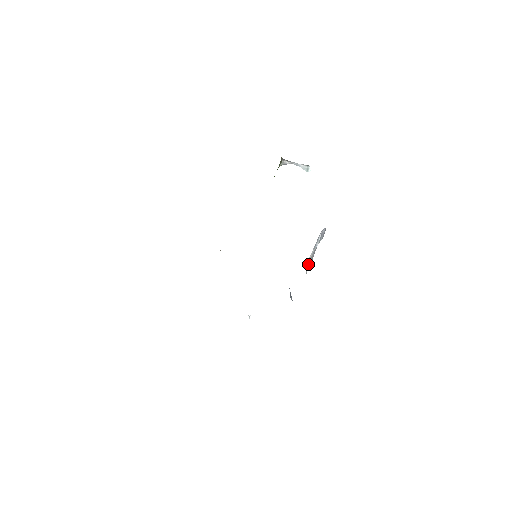
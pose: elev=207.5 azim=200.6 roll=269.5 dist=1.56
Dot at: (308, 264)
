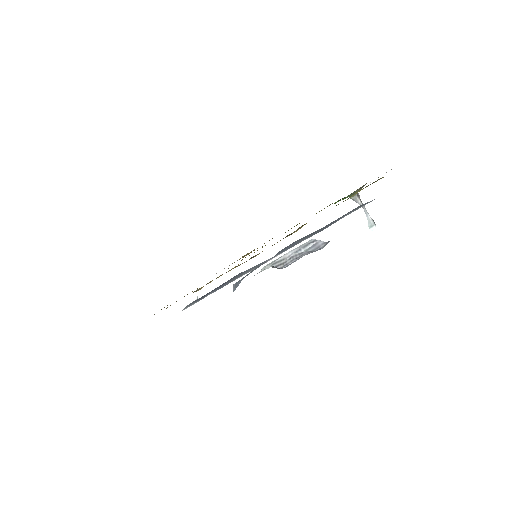
Dot at: (278, 265)
